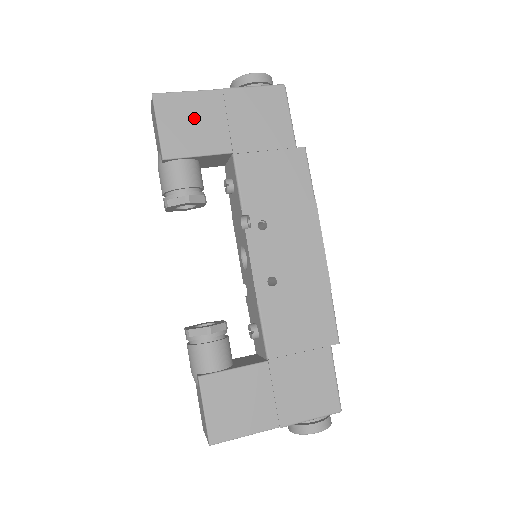
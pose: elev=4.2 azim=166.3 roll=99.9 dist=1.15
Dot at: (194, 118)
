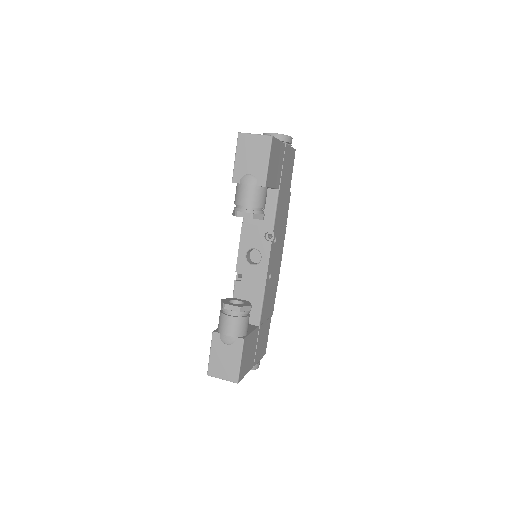
Dot at: (277, 160)
